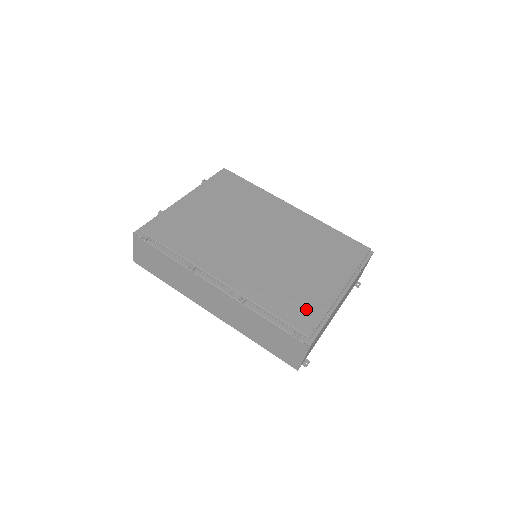
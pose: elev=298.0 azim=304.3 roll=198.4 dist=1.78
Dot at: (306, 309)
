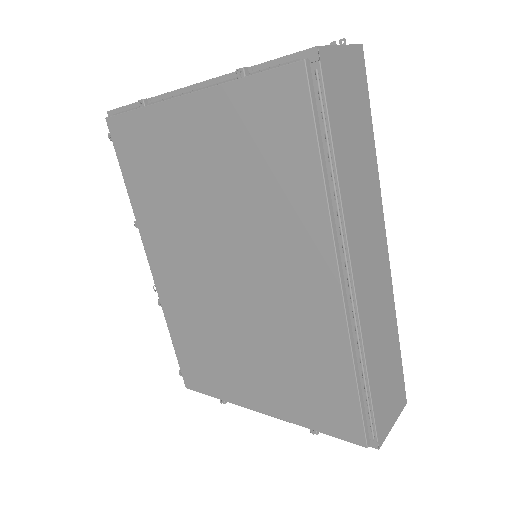
Dot at: (204, 375)
